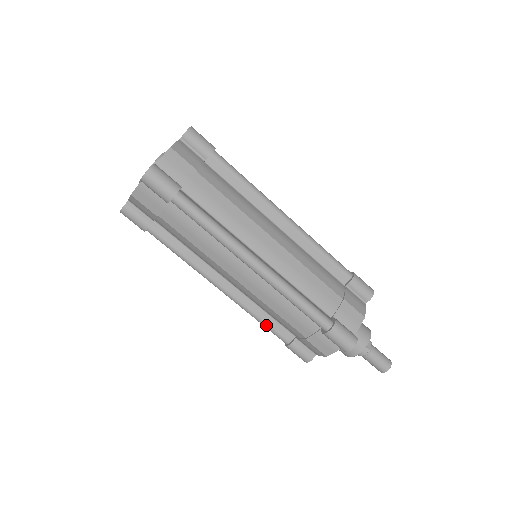
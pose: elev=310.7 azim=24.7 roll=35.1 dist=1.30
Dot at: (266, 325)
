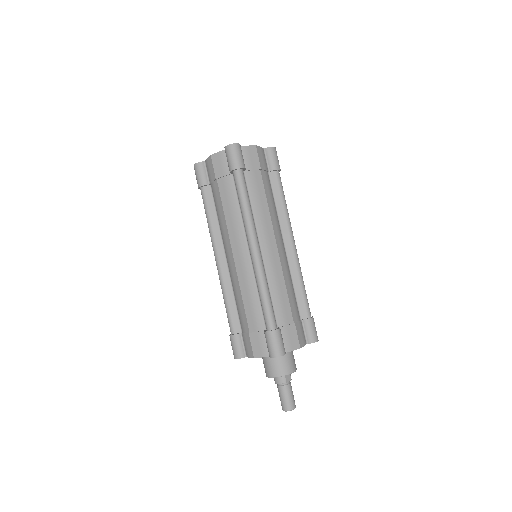
Dot at: (228, 308)
